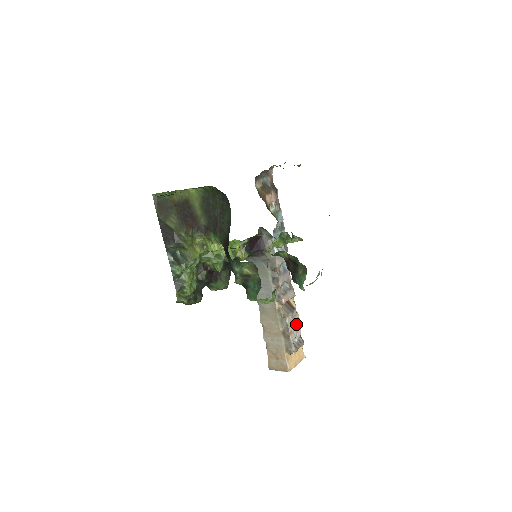
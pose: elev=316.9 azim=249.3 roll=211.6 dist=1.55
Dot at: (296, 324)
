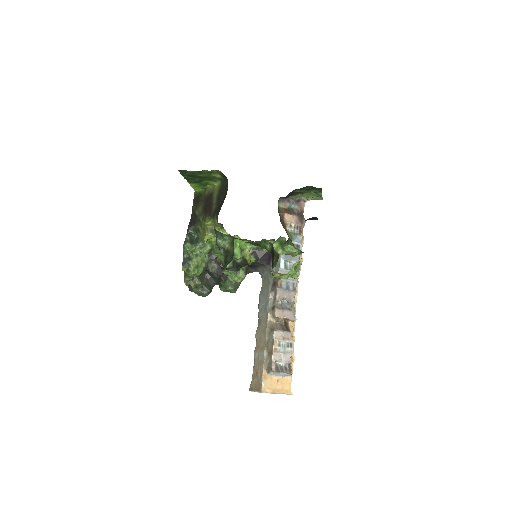
Dot at: (286, 347)
